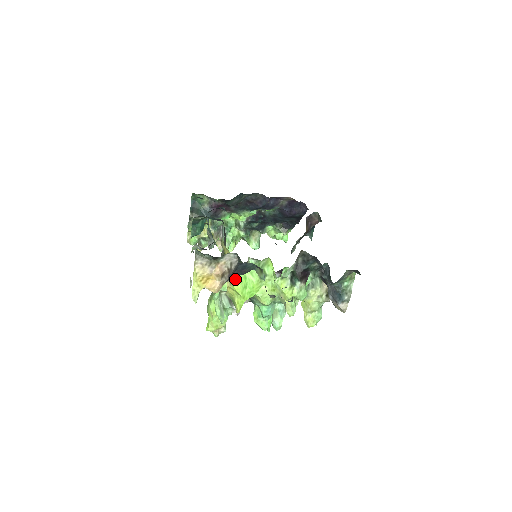
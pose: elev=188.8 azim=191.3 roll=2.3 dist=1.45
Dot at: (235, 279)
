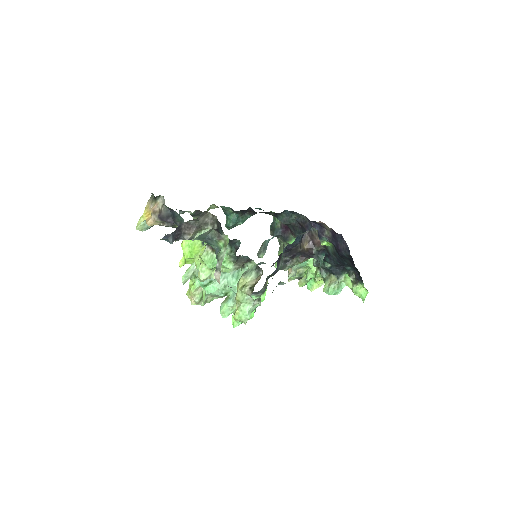
Dot at: occluded
